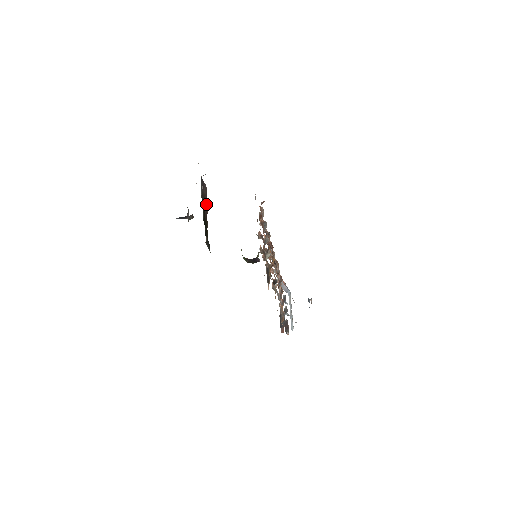
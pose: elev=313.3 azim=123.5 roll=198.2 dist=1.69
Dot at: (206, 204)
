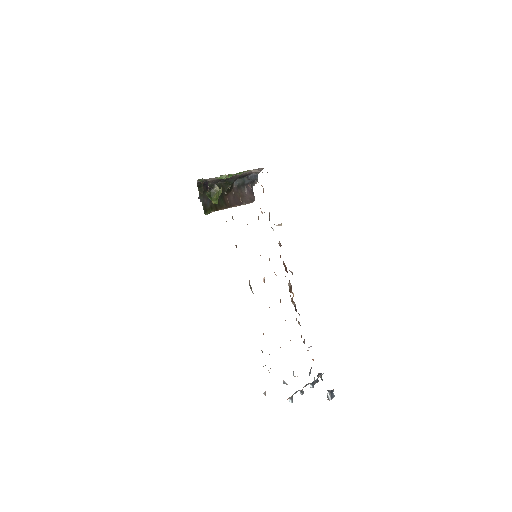
Dot at: (239, 200)
